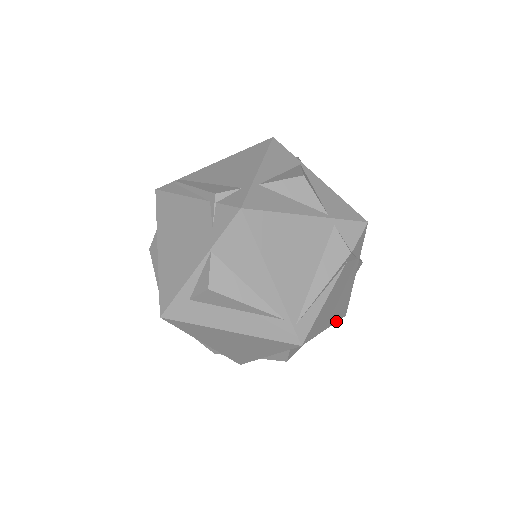
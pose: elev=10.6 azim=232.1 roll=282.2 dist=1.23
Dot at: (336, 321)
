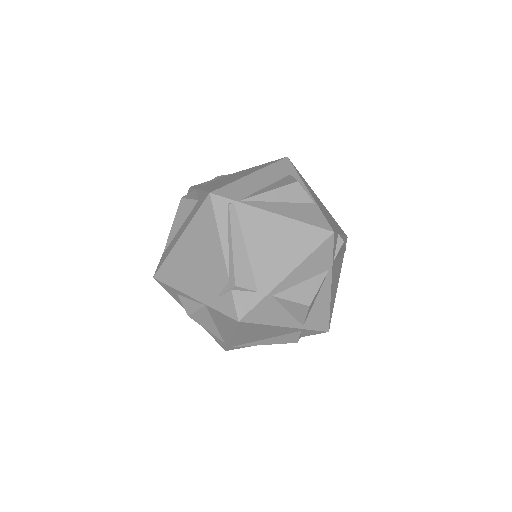
Dot at: occluded
